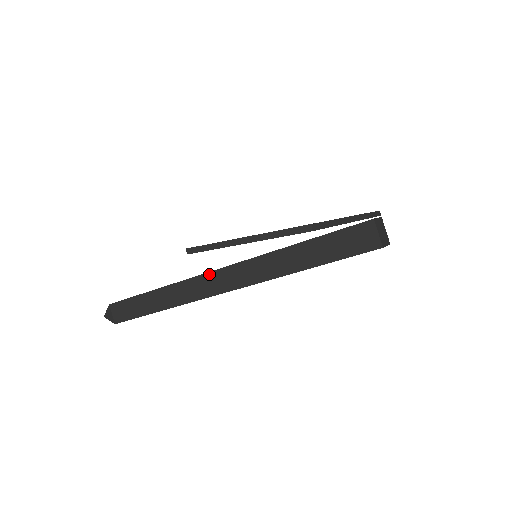
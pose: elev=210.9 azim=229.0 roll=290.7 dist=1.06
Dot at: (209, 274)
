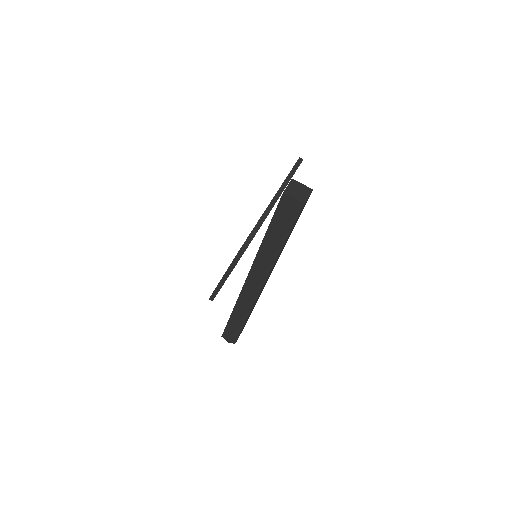
Dot at: (245, 286)
